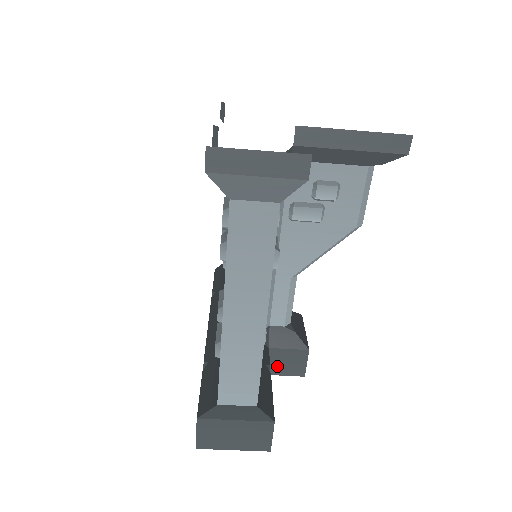
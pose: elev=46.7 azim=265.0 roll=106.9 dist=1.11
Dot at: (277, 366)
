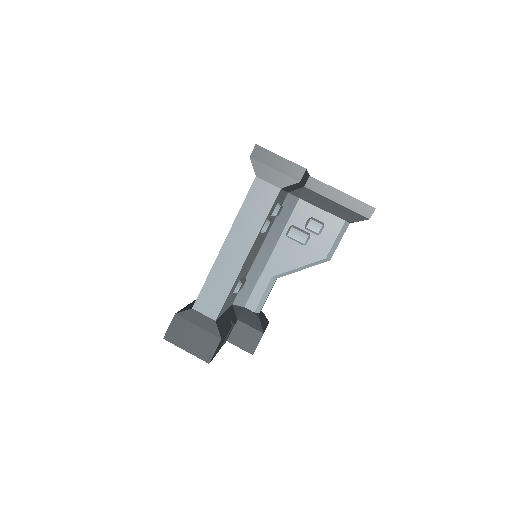
Dot at: (237, 337)
